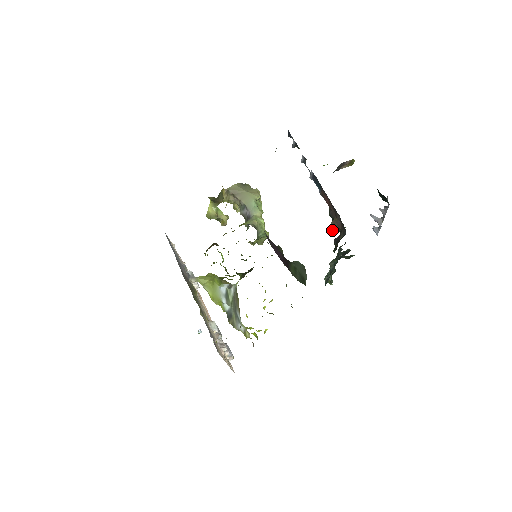
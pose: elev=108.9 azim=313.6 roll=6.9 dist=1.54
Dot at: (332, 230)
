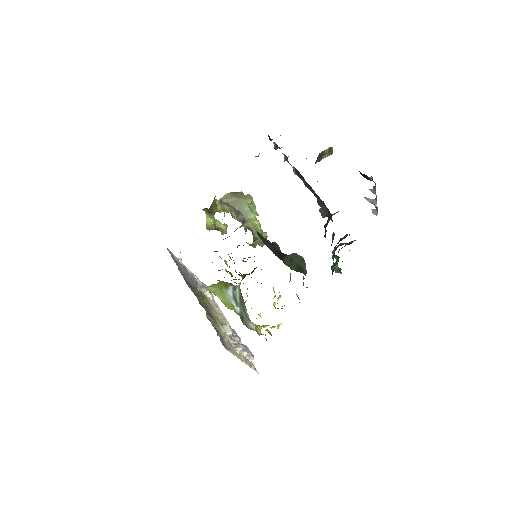
Dot at: (322, 217)
